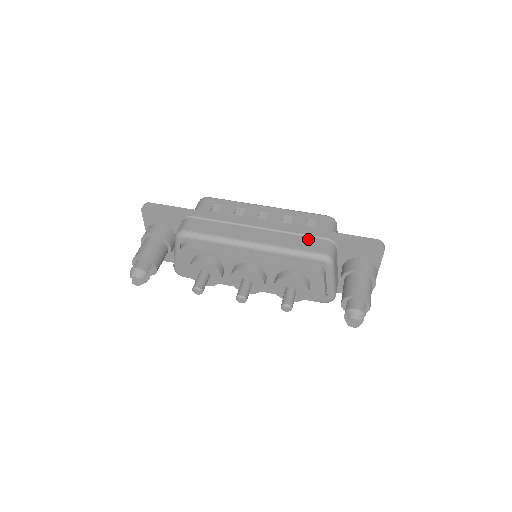
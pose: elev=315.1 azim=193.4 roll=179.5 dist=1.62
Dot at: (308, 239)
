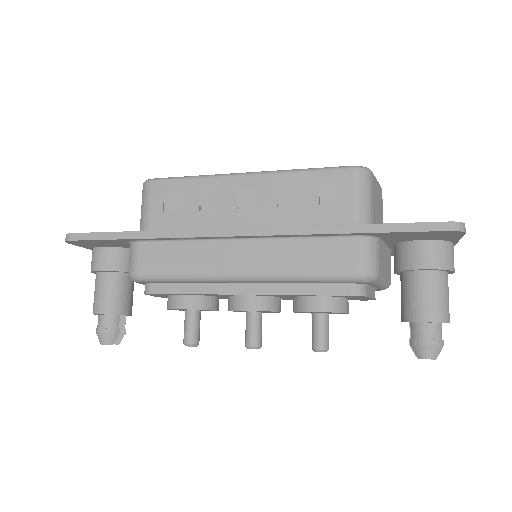
Dot at: (327, 244)
